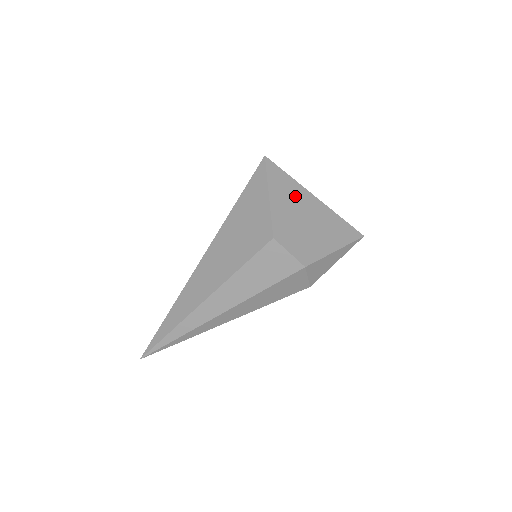
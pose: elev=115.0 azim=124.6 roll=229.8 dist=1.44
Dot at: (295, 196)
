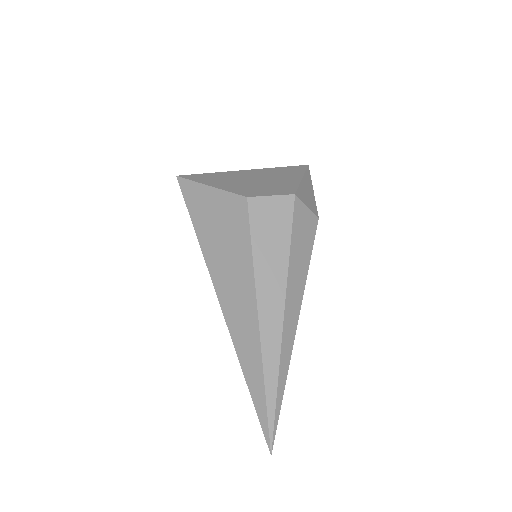
Dot at: (229, 177)
